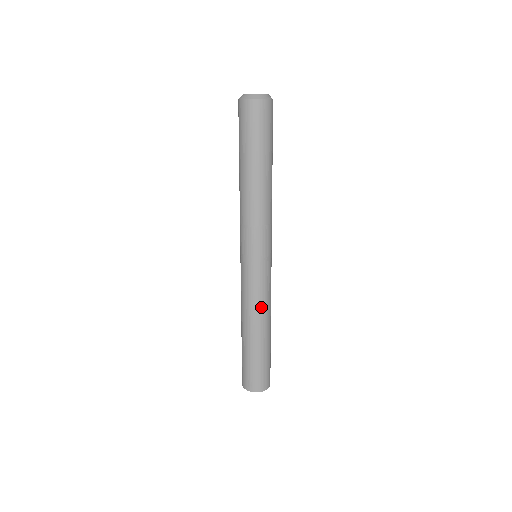
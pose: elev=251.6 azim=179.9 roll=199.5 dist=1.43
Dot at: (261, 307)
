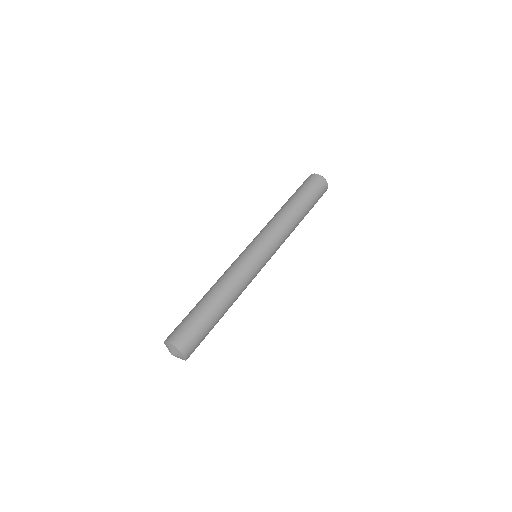
Dot at: (232, 278)
